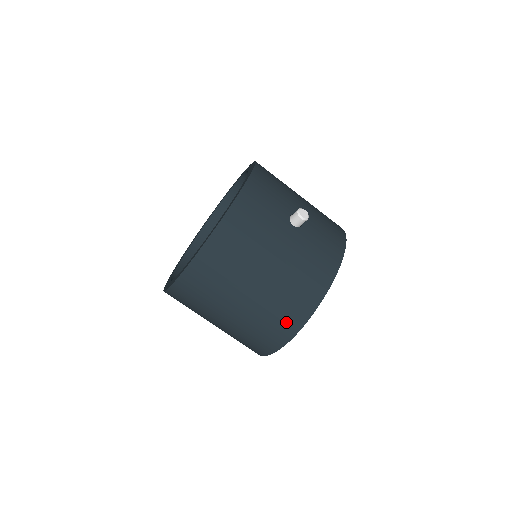
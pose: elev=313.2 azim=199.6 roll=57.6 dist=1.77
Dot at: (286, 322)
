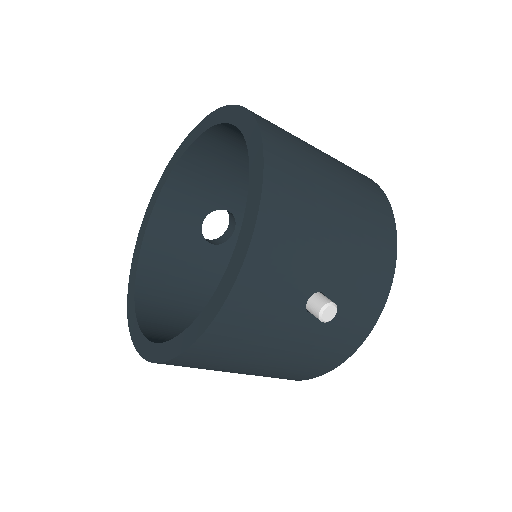
Dot at: occluded
